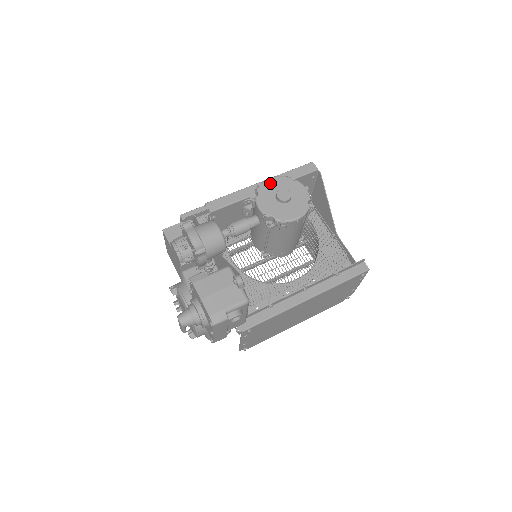
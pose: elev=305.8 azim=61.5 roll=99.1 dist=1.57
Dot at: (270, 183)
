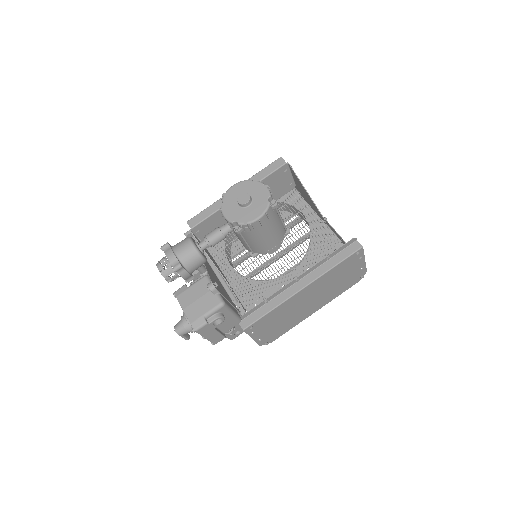
Dot at: (233, 190)
